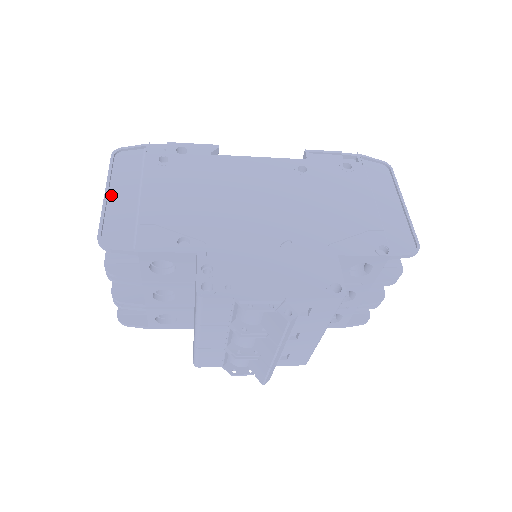
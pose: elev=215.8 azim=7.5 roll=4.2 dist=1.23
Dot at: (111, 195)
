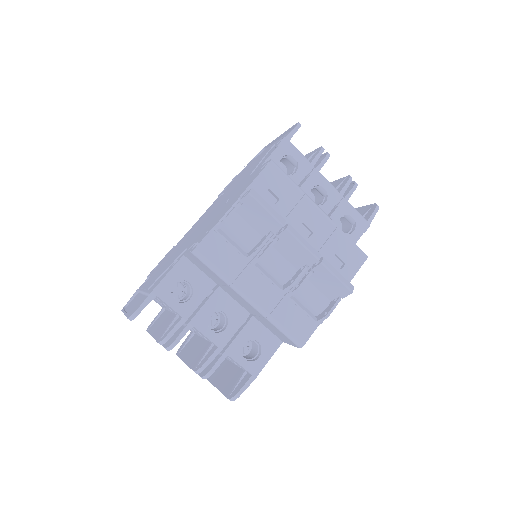
Dot at: (129, 312)
